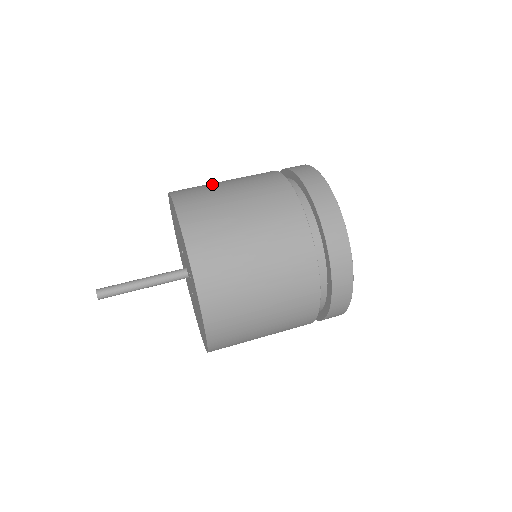
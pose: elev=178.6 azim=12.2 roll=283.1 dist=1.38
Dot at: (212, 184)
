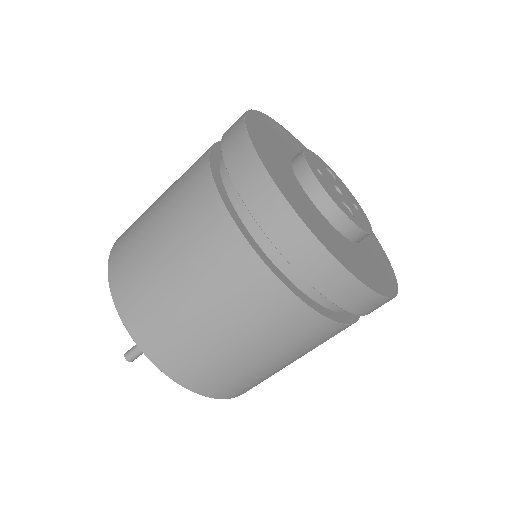
Dot at: occluded
